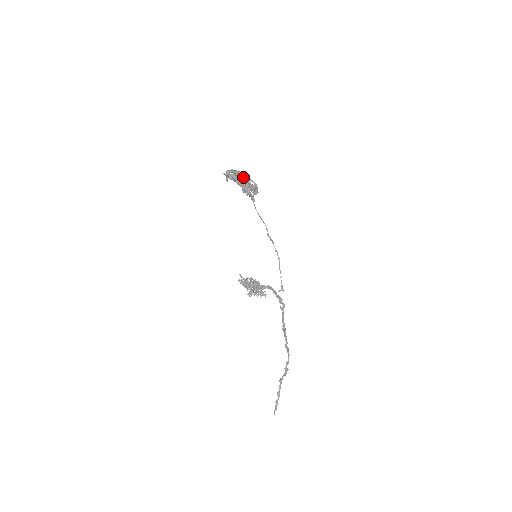
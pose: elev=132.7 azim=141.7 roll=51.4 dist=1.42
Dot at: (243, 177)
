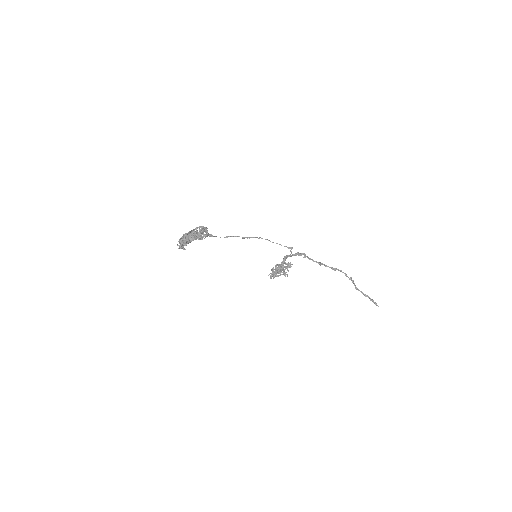
Dot at: (190, 234)
